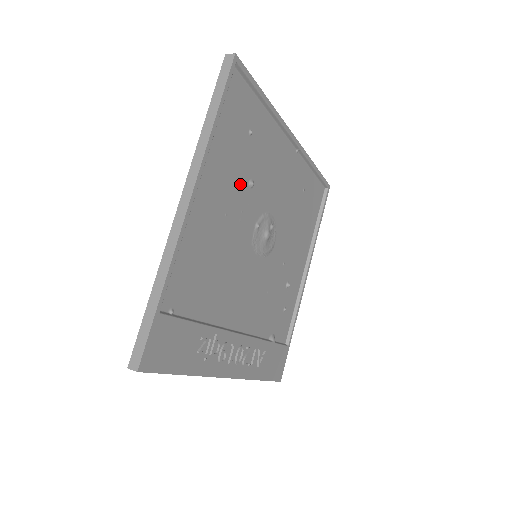
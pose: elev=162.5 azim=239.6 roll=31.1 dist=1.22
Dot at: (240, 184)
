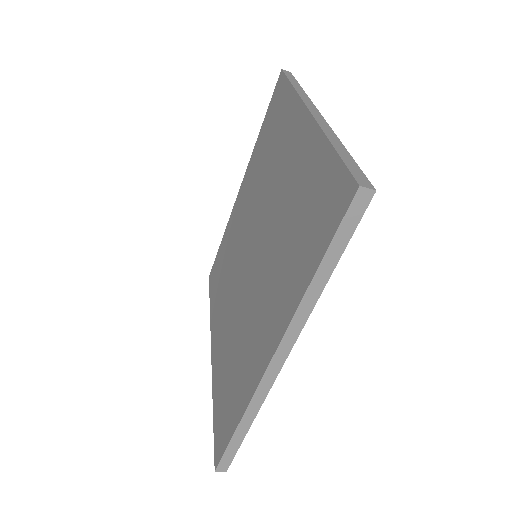
Dot at: occluded
